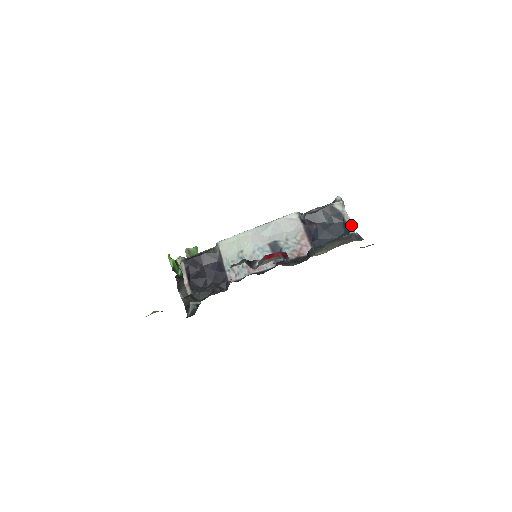
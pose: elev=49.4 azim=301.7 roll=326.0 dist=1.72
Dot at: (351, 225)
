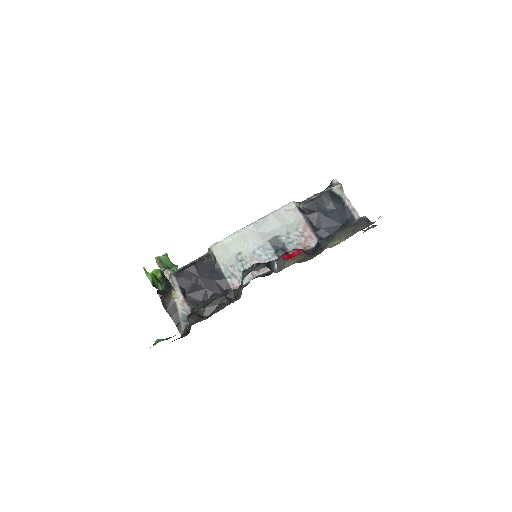
Dot at: (354, 209)
